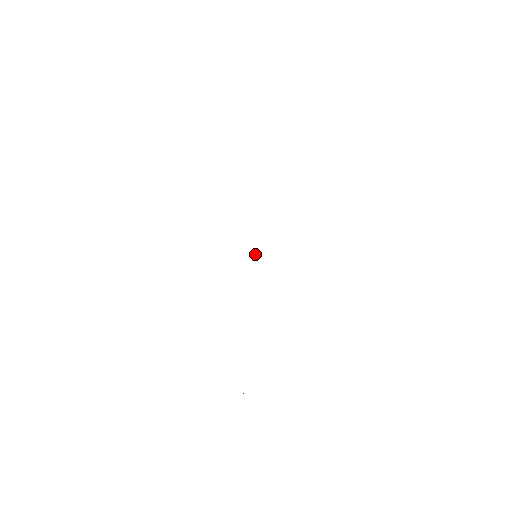
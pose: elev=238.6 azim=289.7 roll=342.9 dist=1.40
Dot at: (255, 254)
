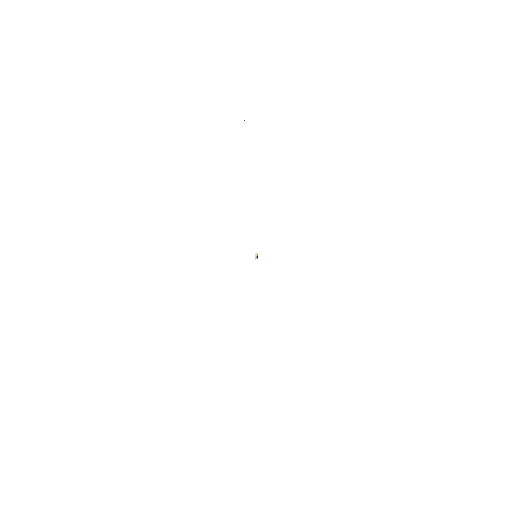
Dot at: occluded
